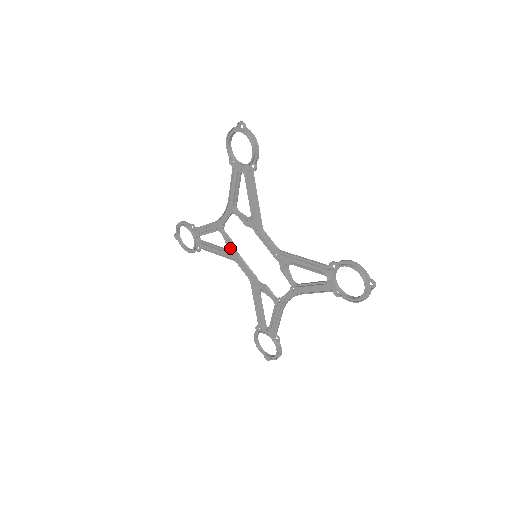
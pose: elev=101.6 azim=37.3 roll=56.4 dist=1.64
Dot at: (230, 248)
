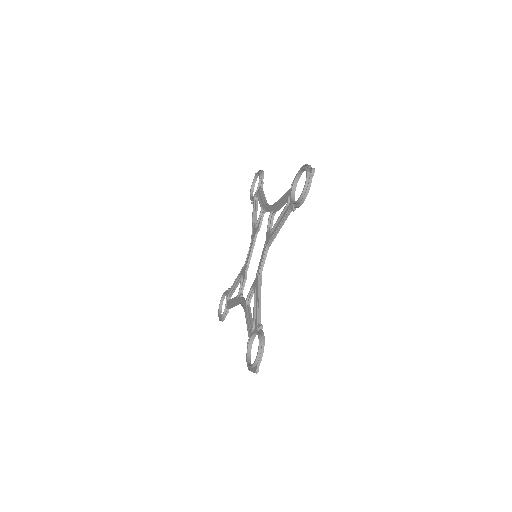
Dot at: (256, 229)
